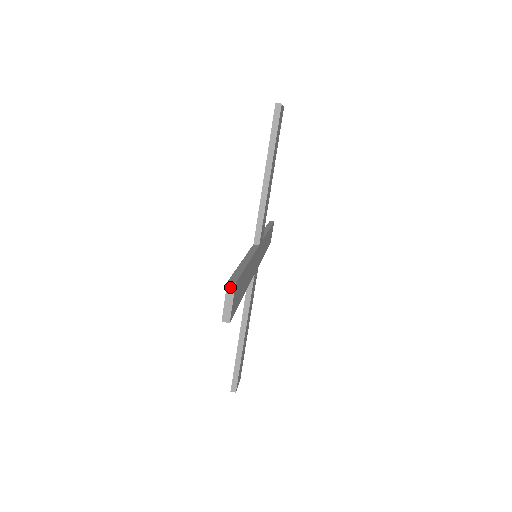
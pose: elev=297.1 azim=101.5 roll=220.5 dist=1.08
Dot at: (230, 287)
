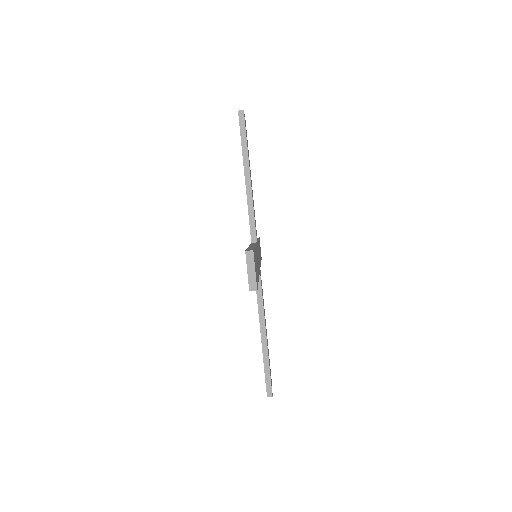
Dot at: (249, 255)
